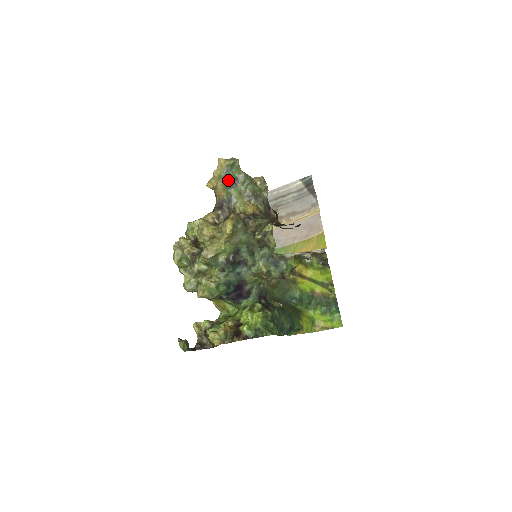
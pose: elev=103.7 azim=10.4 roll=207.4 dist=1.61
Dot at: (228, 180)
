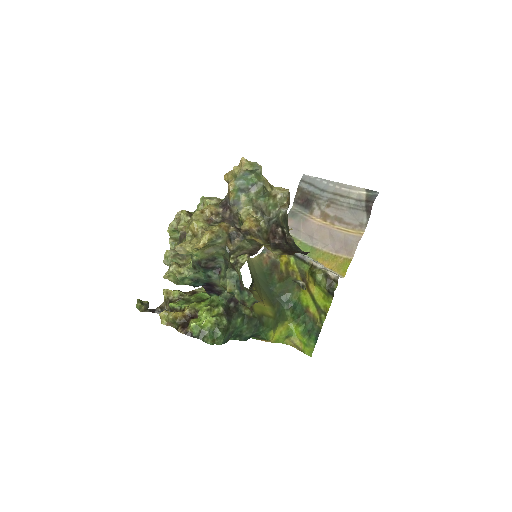
Dot at: (242, 183)
